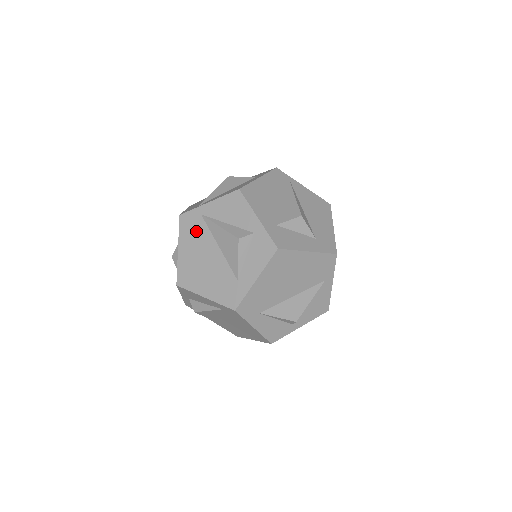
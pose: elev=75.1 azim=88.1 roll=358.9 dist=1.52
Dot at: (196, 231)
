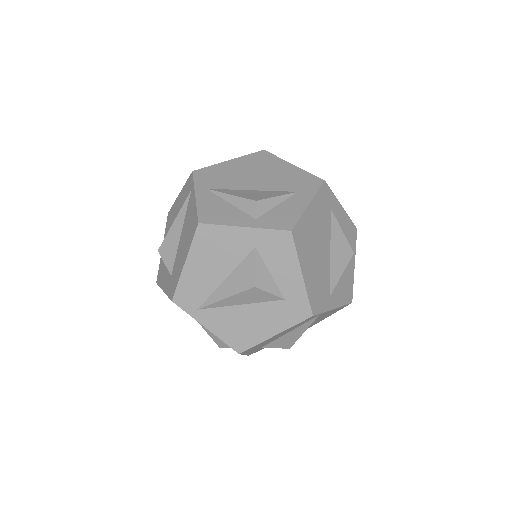
Dot at: occluded
